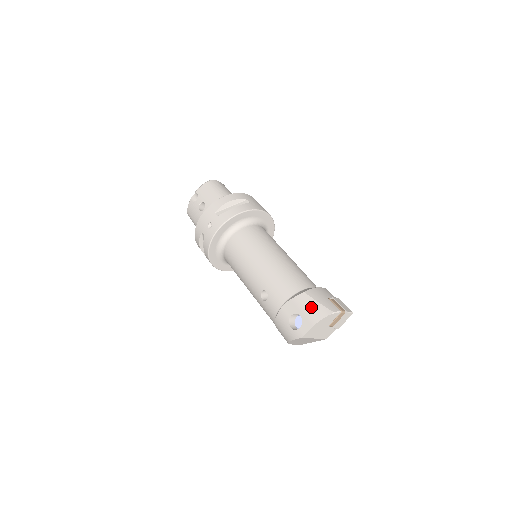
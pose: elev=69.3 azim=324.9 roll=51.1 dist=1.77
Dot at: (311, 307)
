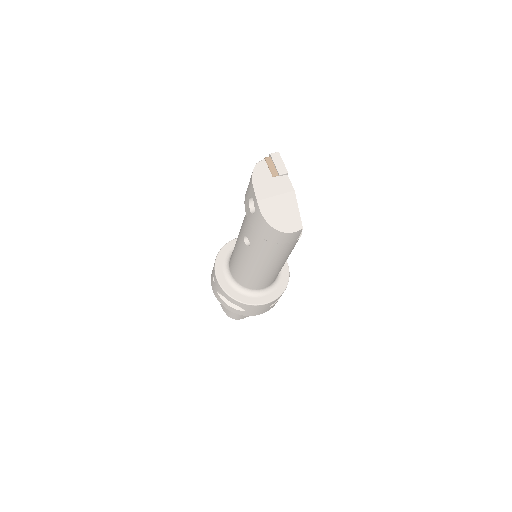
Dot at: (248, 185)
